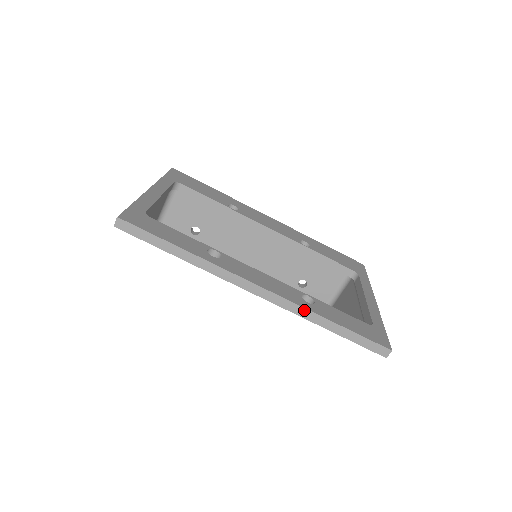
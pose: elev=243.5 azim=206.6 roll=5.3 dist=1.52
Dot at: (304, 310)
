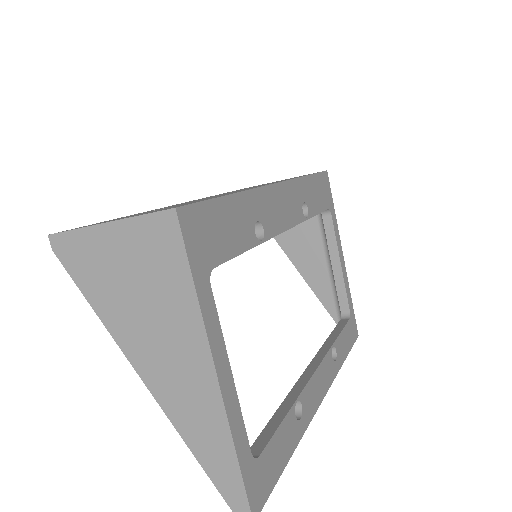
Dot at: (335, 375)
